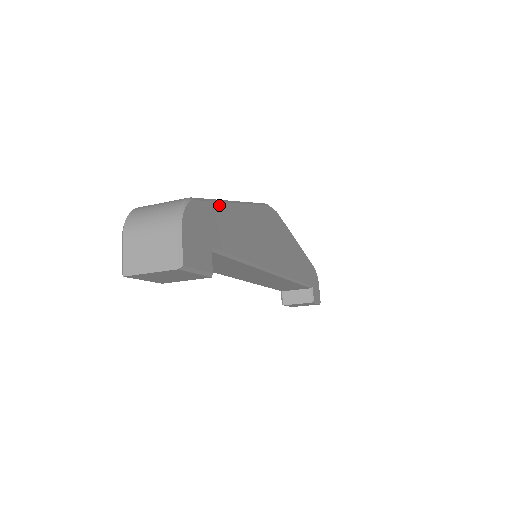
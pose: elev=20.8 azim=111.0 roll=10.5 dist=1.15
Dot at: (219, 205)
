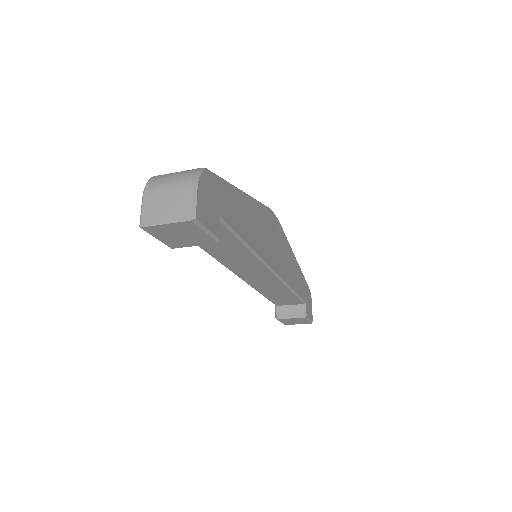
Dot at: (229, 186)
